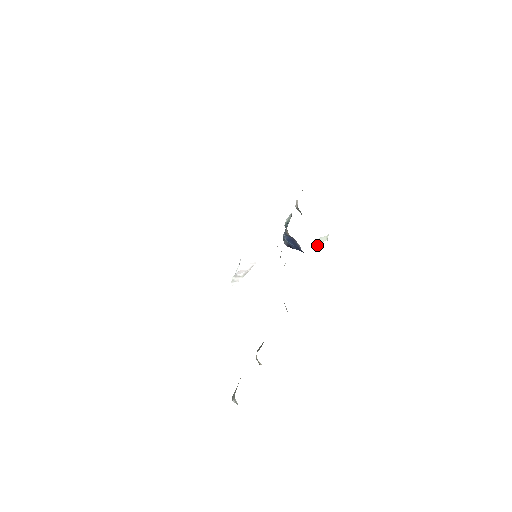
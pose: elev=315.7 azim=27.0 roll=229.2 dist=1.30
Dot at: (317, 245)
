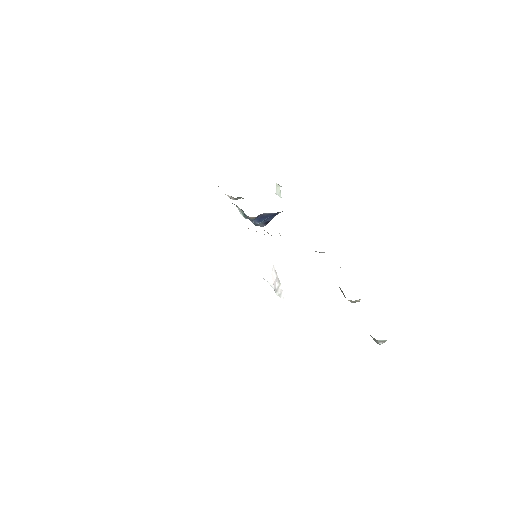
Dot at: occluded
